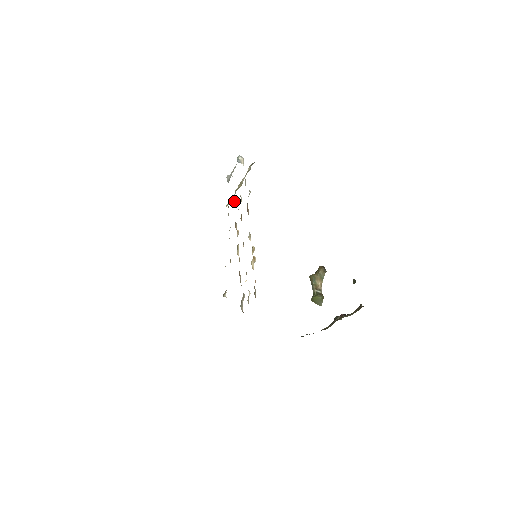
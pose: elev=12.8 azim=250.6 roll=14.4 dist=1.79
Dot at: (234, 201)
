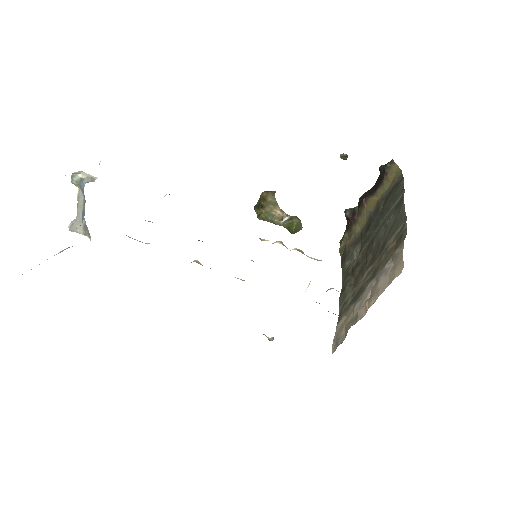
Dot at: occluded
